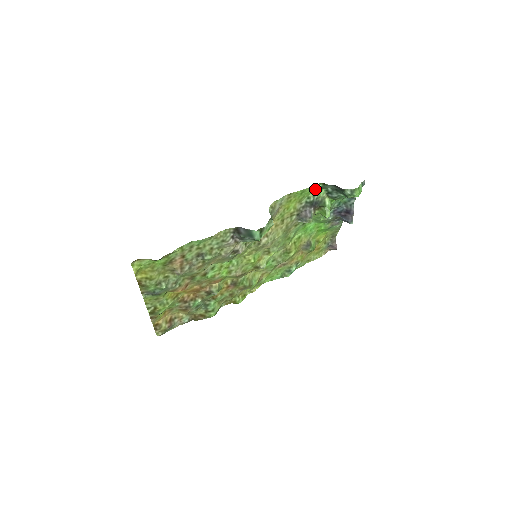
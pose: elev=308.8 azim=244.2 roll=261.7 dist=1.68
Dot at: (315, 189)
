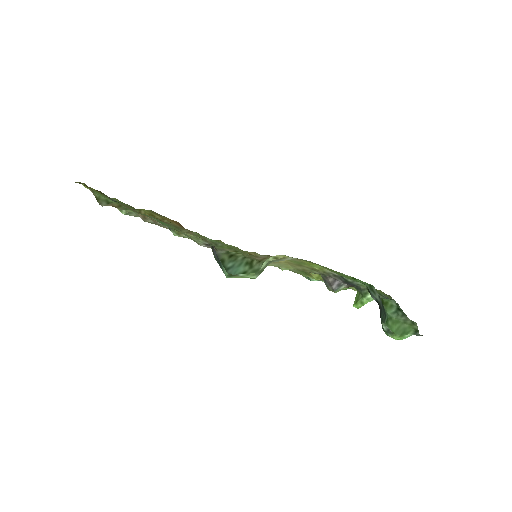
Dot at: (358, 280)
